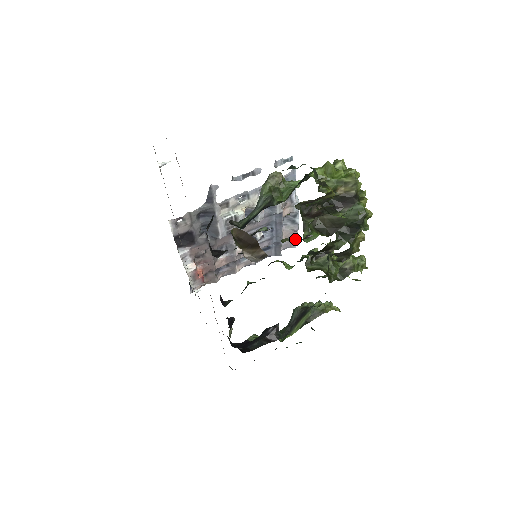
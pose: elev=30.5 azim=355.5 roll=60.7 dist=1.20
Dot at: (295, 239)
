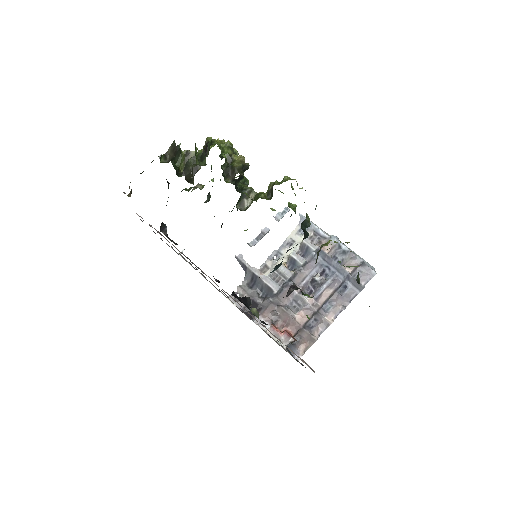
Dot at: (366, 267)
